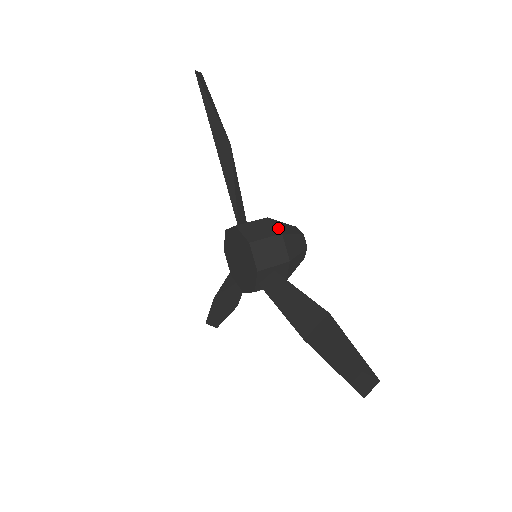
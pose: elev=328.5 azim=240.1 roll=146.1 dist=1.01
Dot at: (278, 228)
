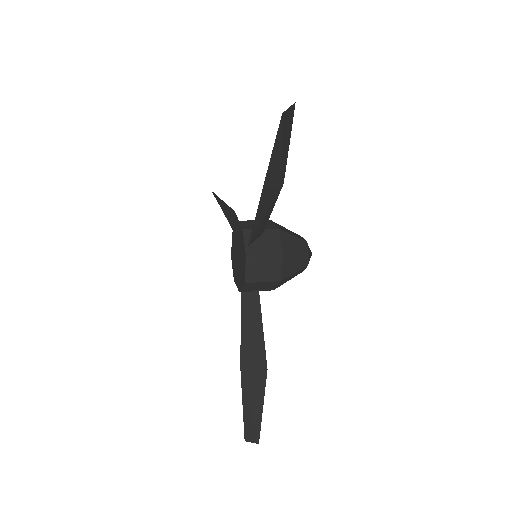
Dot at: occluded
